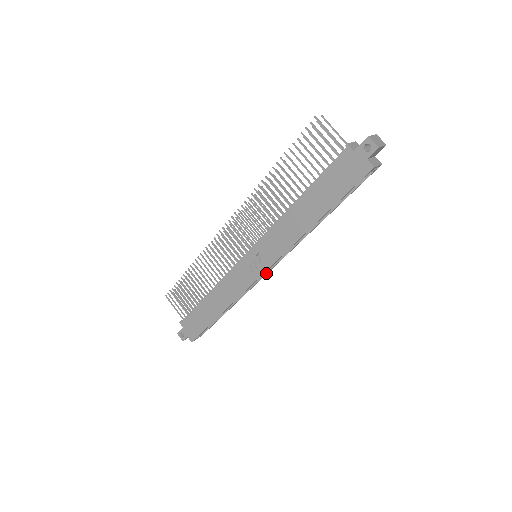
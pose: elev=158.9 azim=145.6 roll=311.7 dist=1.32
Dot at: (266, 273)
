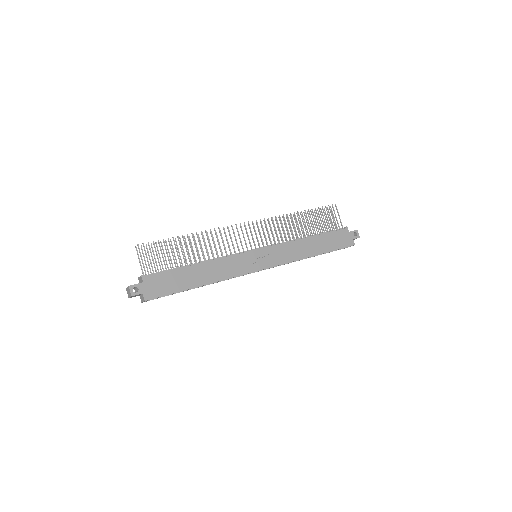
Dot at: (252, 272)
